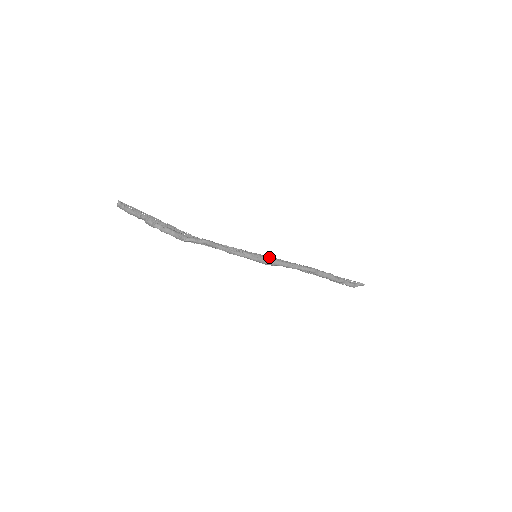
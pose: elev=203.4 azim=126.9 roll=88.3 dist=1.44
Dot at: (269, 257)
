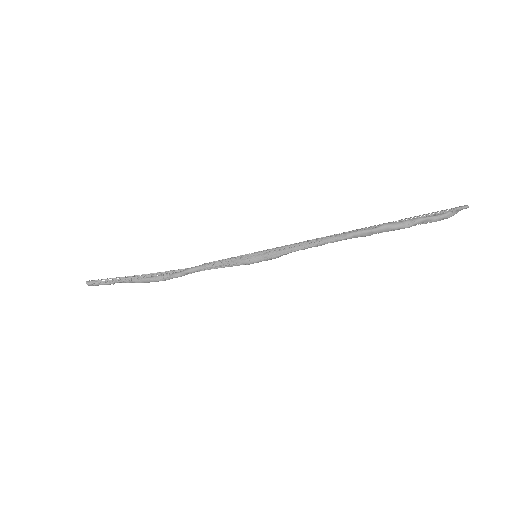
Dot at: (274, 249)
